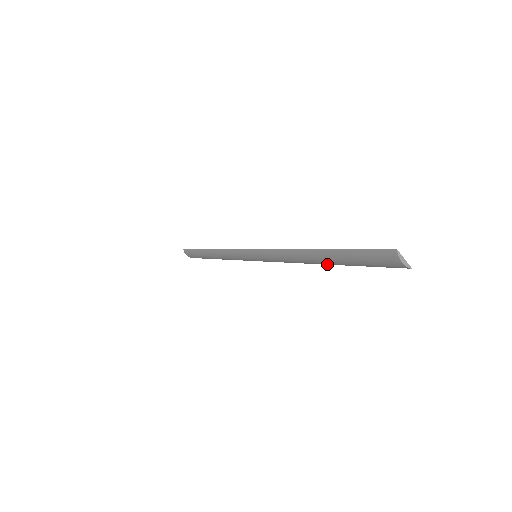
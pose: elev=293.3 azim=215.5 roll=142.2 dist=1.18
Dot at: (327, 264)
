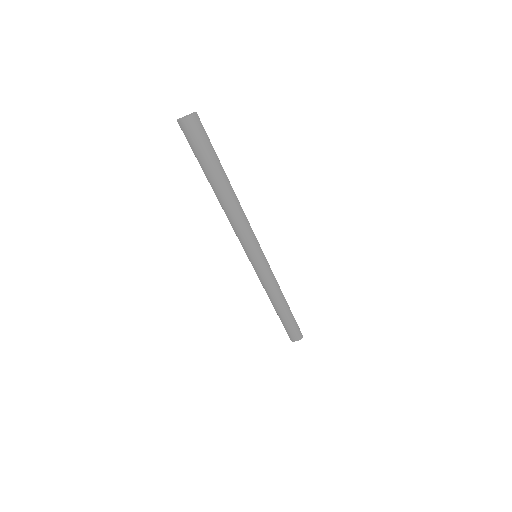
Dot at: (229, 185)
